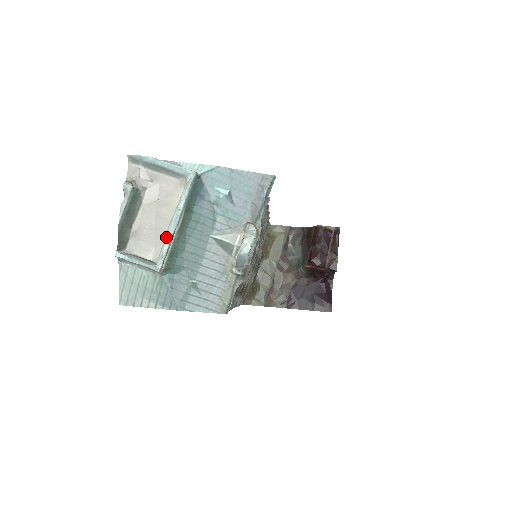
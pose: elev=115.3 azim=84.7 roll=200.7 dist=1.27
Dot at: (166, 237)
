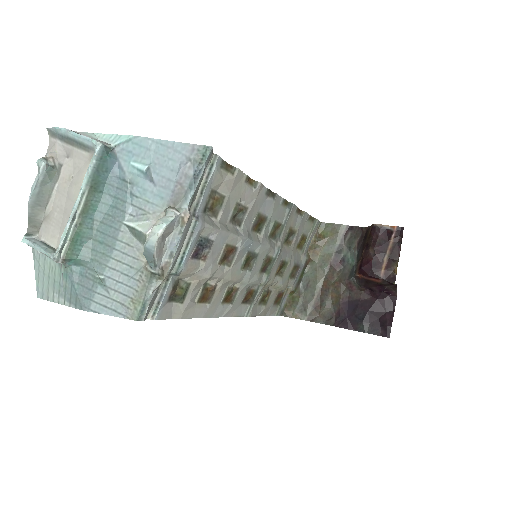
Dot at: (67, 221)
